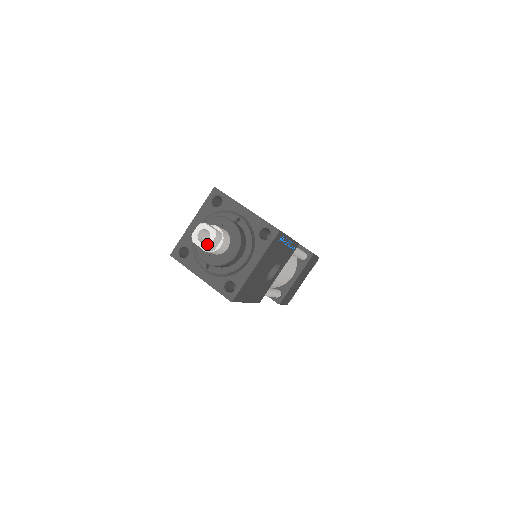
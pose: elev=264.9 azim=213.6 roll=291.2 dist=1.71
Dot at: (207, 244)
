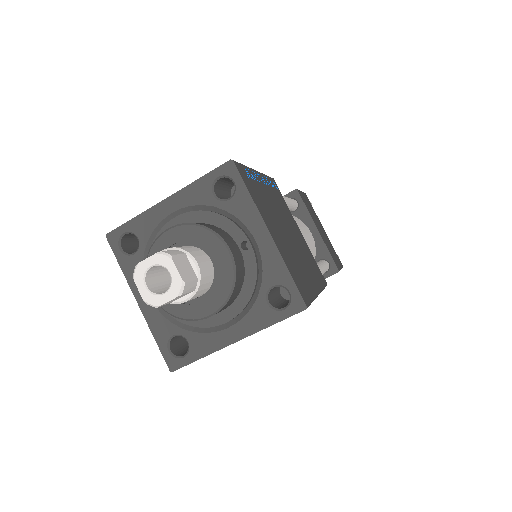
Dot at: (157, 300)
